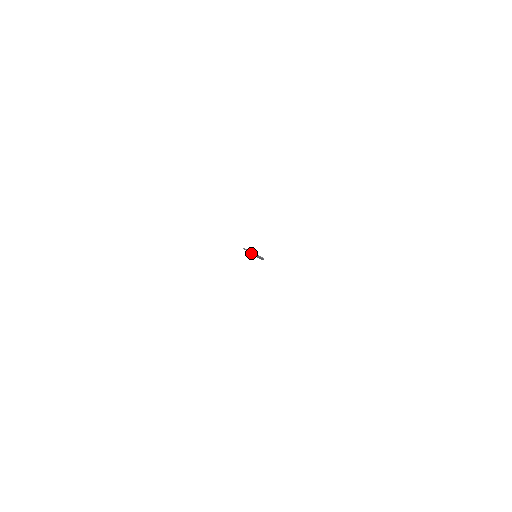
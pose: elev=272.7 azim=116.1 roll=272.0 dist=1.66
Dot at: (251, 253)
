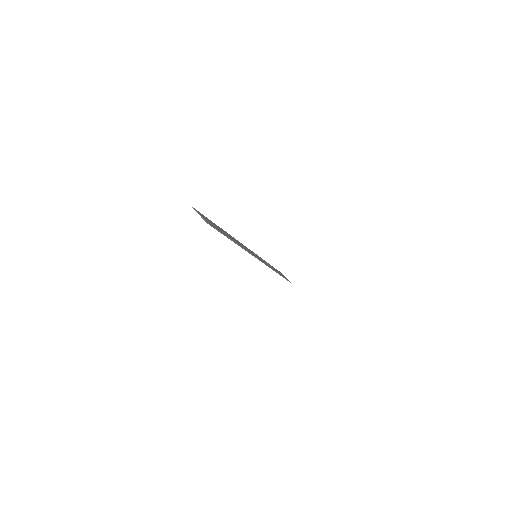
Dot at: (230, 236)
